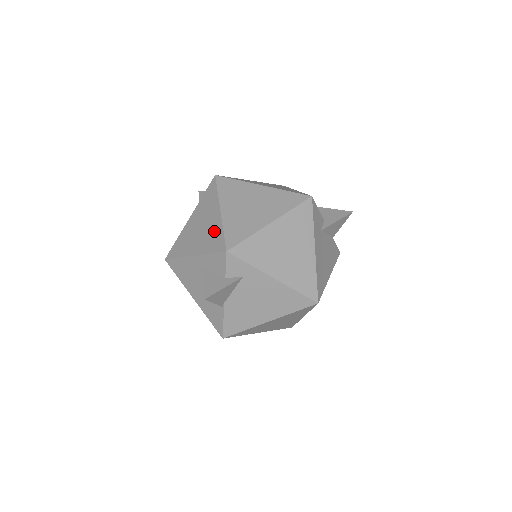
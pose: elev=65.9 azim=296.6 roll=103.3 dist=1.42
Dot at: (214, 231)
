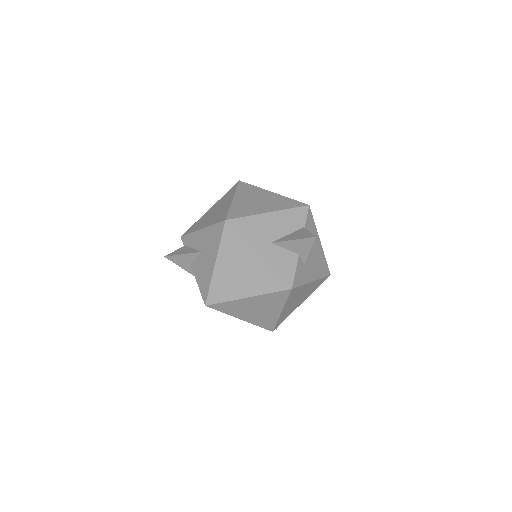
Dot at: occluded
